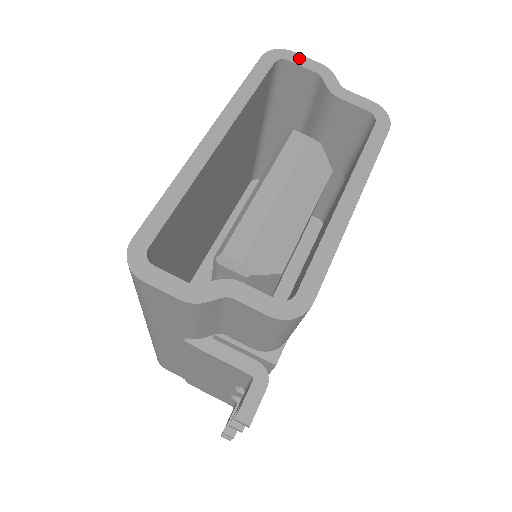
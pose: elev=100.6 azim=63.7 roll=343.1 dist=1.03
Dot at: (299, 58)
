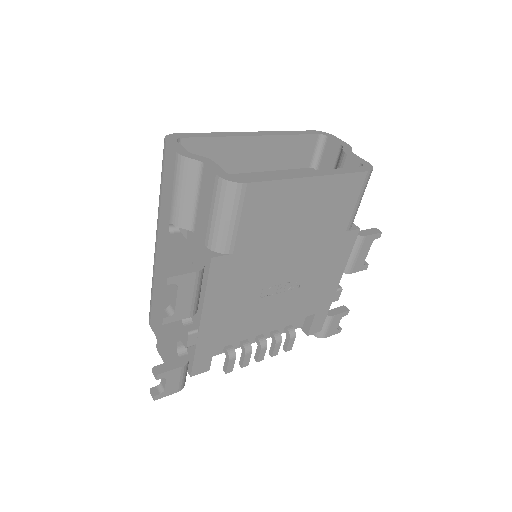
Dot at: (336, 138)
